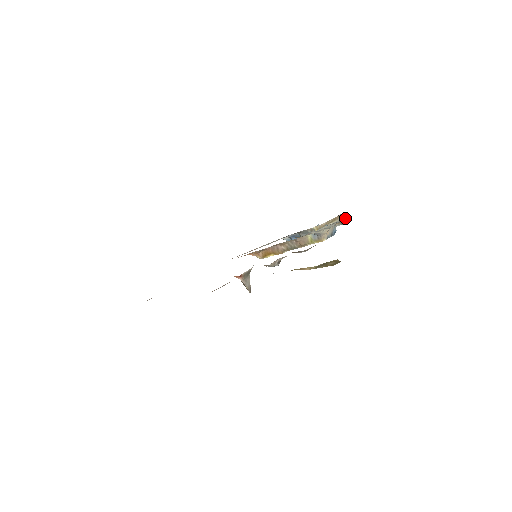
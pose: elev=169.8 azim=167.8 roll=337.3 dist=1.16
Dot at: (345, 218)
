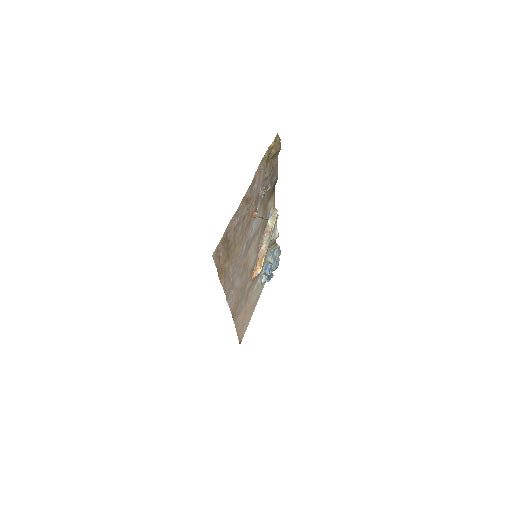
Dot at: (280, 253)
